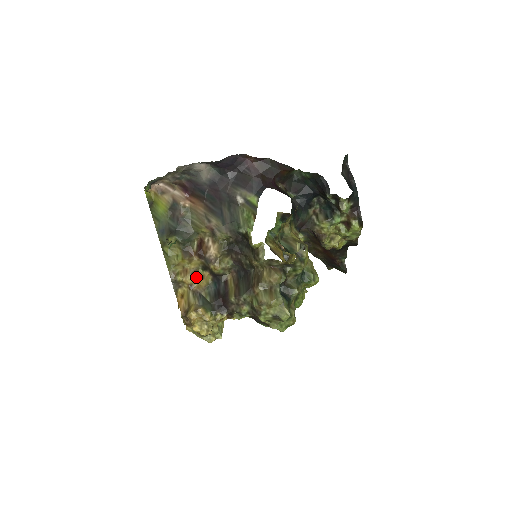
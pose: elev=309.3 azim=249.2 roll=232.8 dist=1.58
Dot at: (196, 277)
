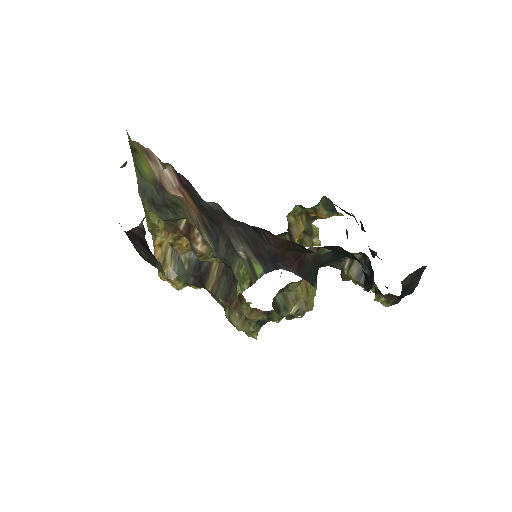
Dot at: (179, 242)
